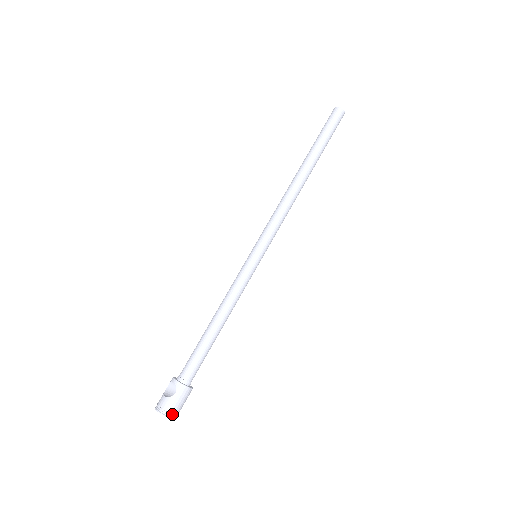
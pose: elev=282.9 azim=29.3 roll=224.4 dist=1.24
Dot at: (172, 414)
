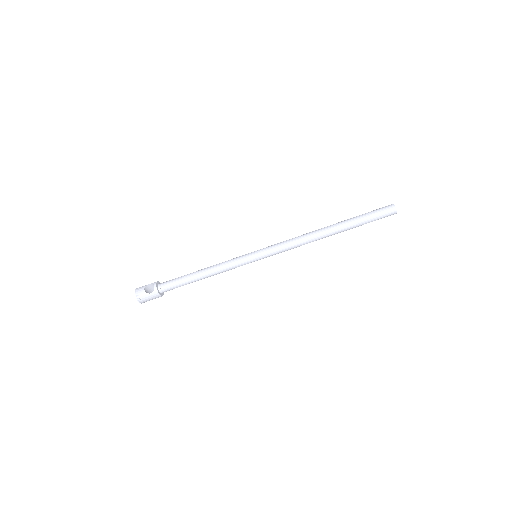
Dot at: (142, 301)
